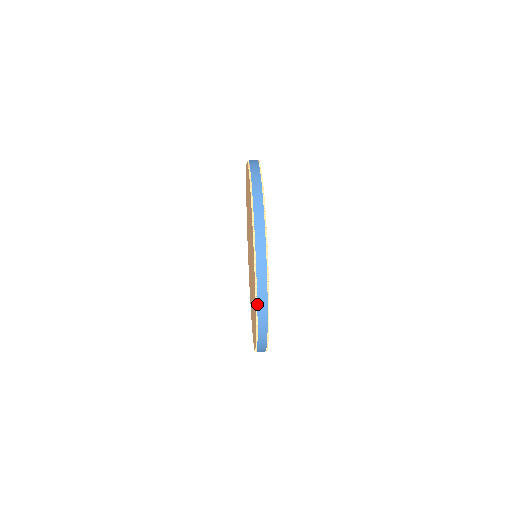
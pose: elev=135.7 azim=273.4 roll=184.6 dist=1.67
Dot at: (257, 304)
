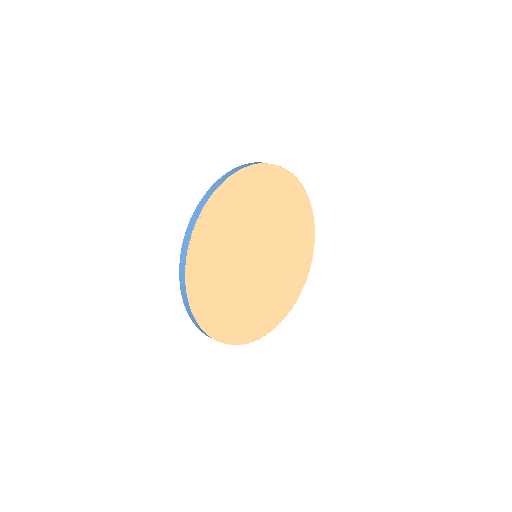
Dot at: (186, 232)
